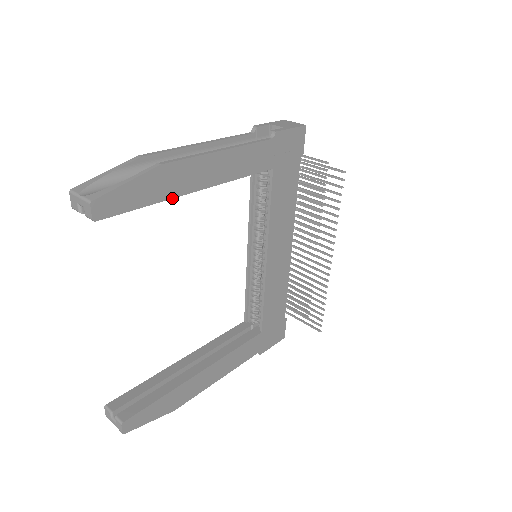
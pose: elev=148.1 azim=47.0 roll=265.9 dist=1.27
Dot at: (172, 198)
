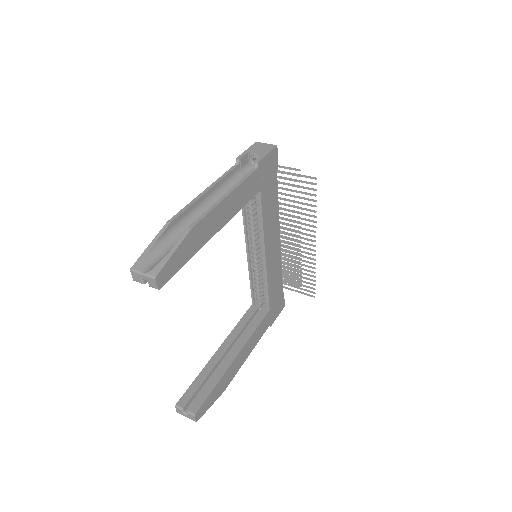
Dot at: occluded
